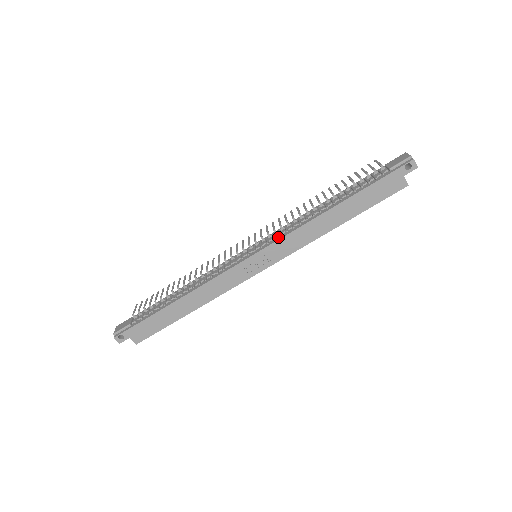
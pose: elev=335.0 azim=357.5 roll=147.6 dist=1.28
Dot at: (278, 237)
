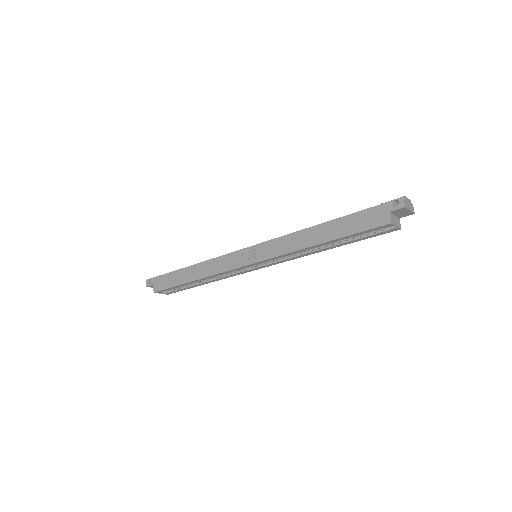
Dot at: (273, 240)
